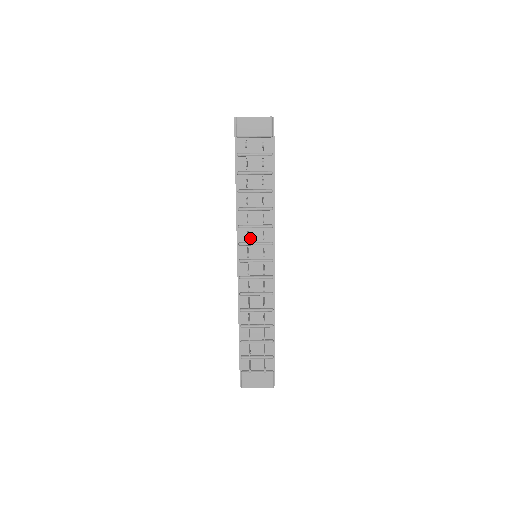
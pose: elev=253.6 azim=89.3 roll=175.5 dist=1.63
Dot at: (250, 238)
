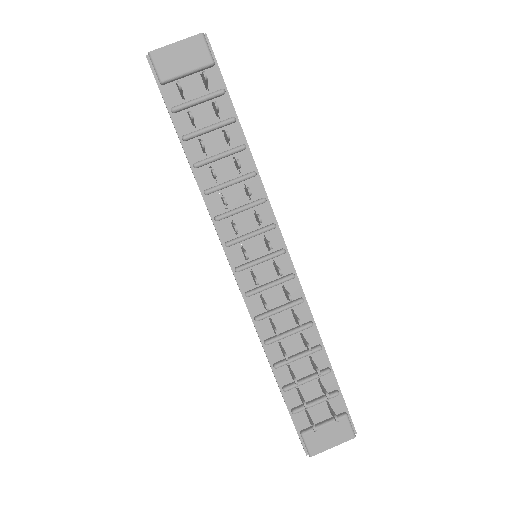
Dot at: (239, 230)
